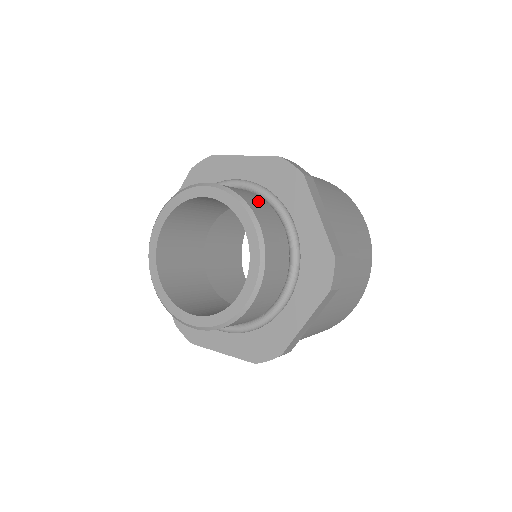
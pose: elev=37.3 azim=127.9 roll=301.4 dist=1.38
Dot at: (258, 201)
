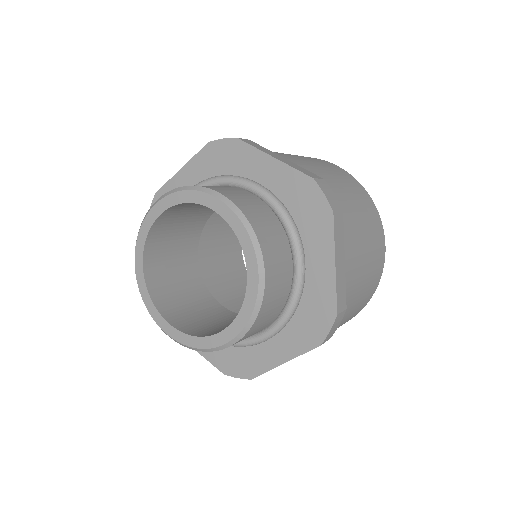
Dot at: (272, 229)
